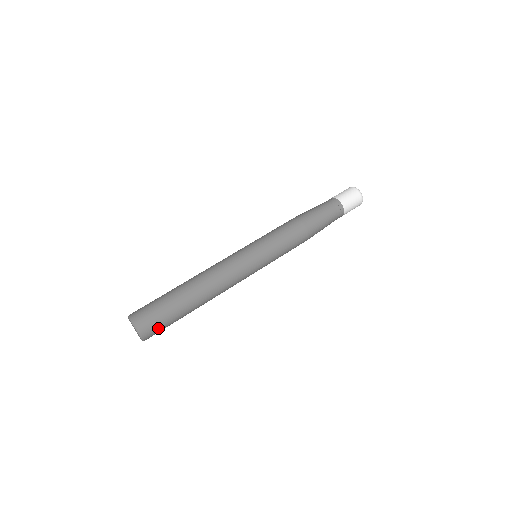
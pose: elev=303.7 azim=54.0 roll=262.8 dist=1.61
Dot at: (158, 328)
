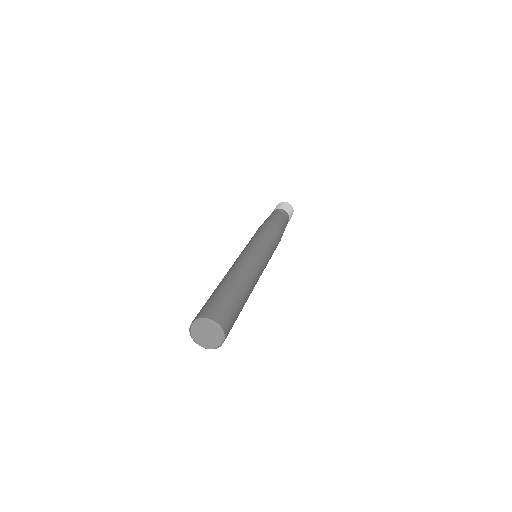
Dot at: (225, 312)
